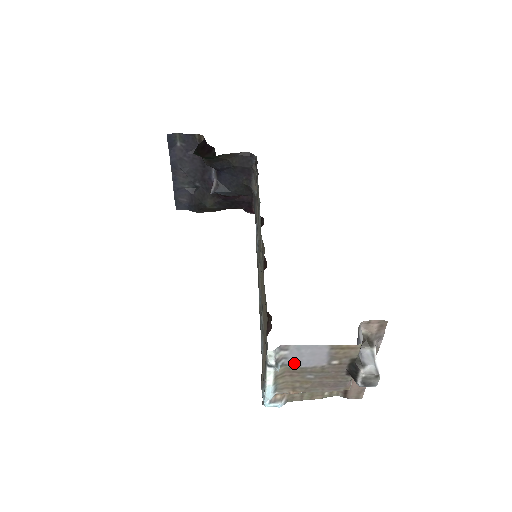
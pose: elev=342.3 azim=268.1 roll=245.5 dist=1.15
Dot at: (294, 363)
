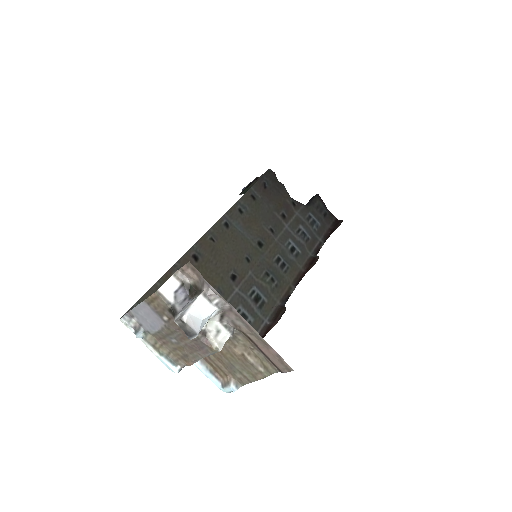
Dot at: (150, 328)
